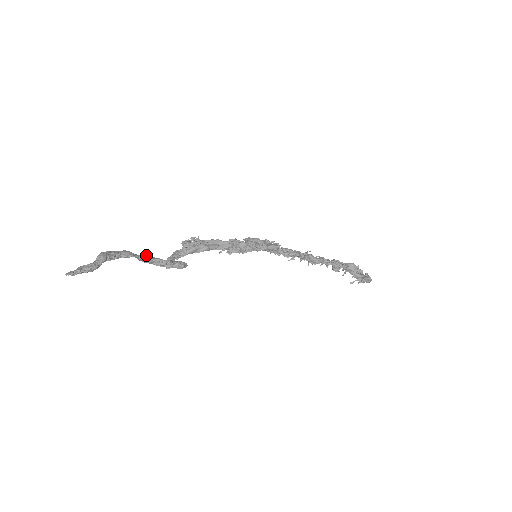
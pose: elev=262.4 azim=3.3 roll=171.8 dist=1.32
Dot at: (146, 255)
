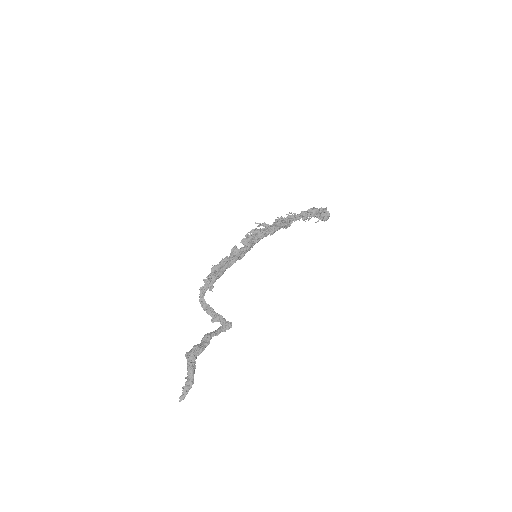
Dot at: (207, 338)
